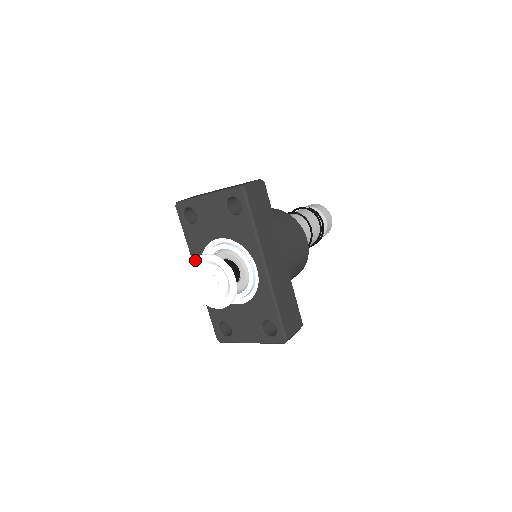
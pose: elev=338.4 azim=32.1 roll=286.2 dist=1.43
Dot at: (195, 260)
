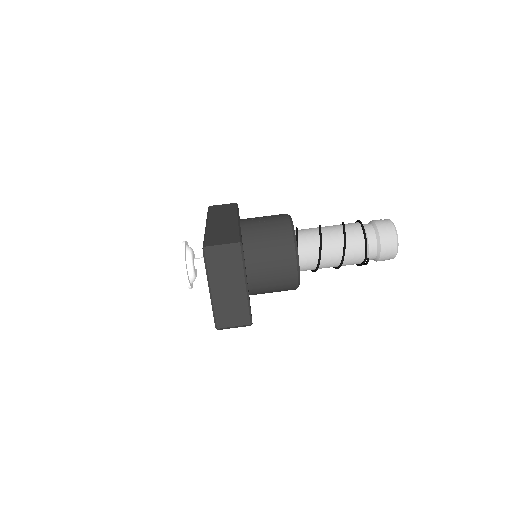
Dot at: (183, 263)
